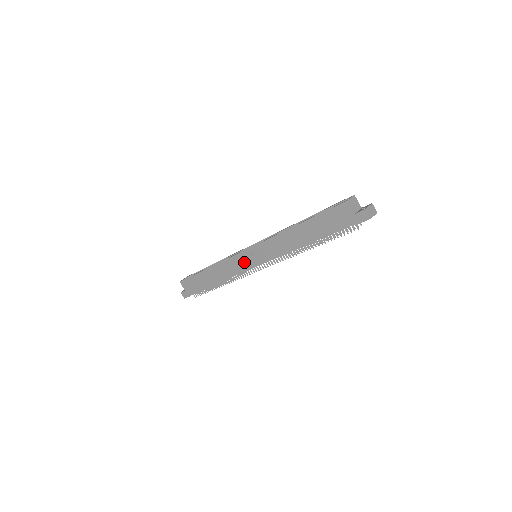
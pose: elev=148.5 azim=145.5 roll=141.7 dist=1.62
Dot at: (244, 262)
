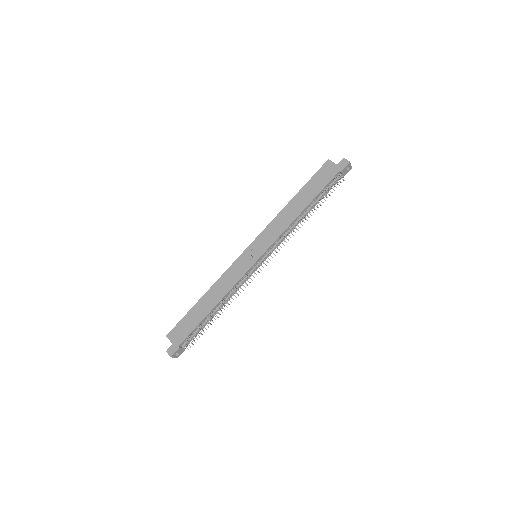
Dot at: (245, 263)
